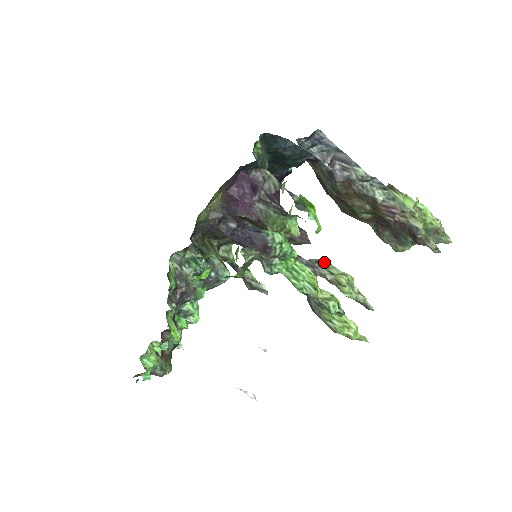
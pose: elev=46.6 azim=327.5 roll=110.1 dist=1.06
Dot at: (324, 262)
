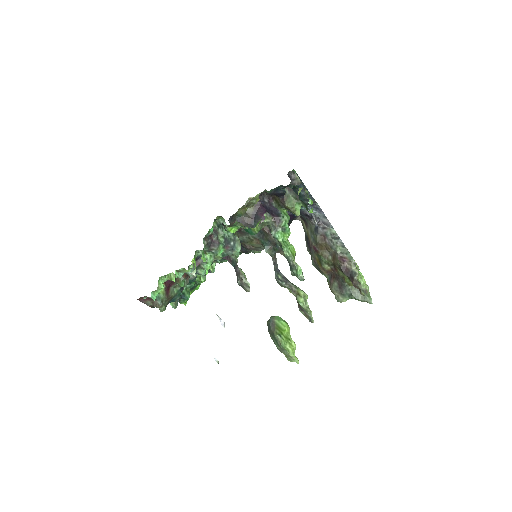
Dot at: occluded
